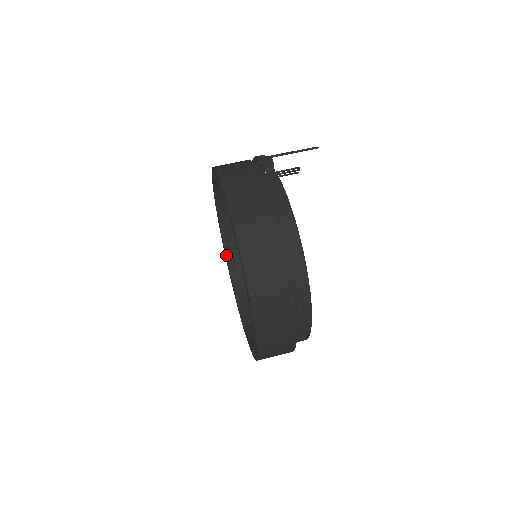
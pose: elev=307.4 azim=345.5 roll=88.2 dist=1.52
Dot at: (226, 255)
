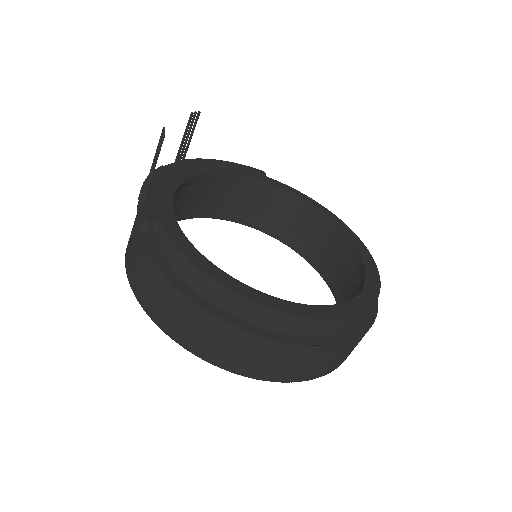
Dot at: occluded
